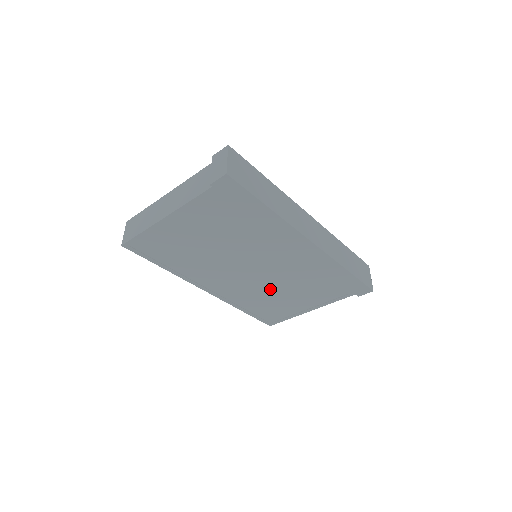
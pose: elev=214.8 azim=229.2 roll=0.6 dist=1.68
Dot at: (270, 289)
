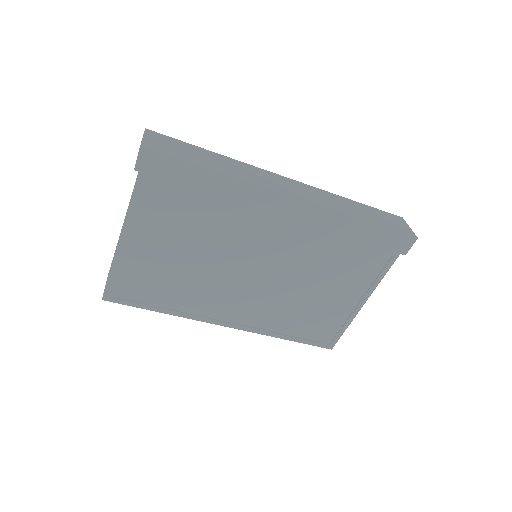
Dot at: (295, 292)
